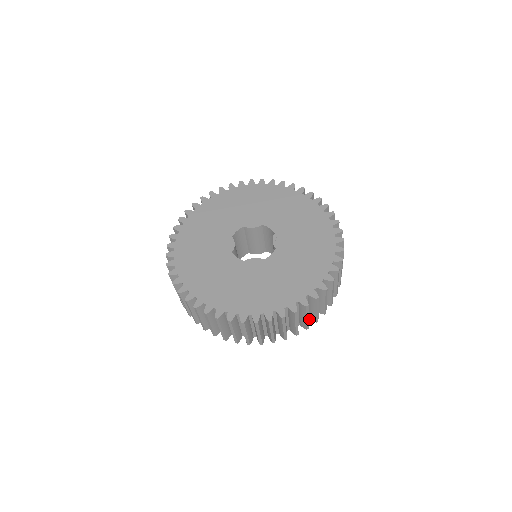
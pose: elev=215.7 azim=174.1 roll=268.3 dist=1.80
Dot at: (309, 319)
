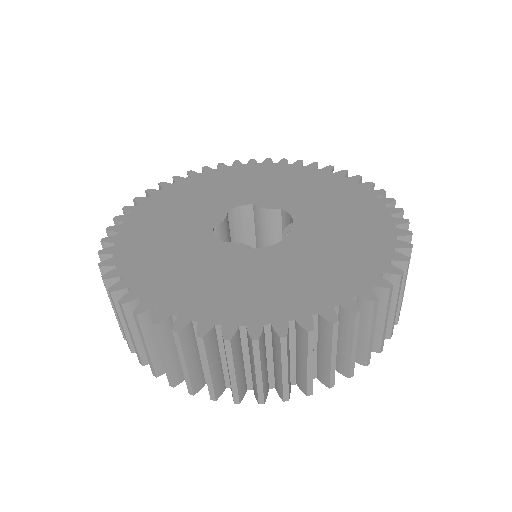
Dot at: (297, 385)
